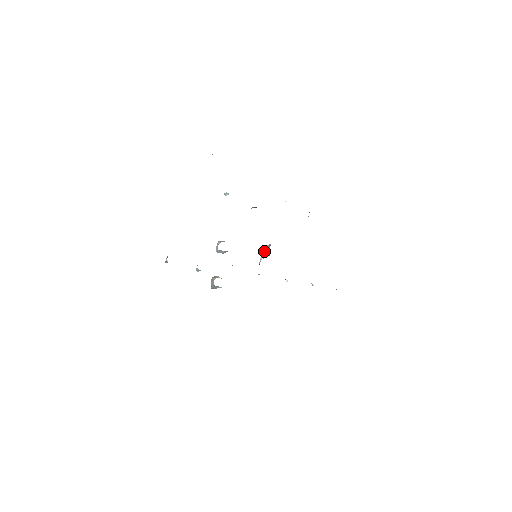
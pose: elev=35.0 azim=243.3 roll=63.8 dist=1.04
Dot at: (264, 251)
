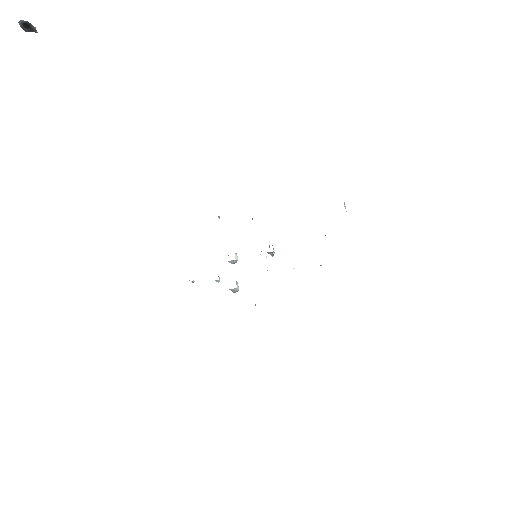
Dot at: occluded
